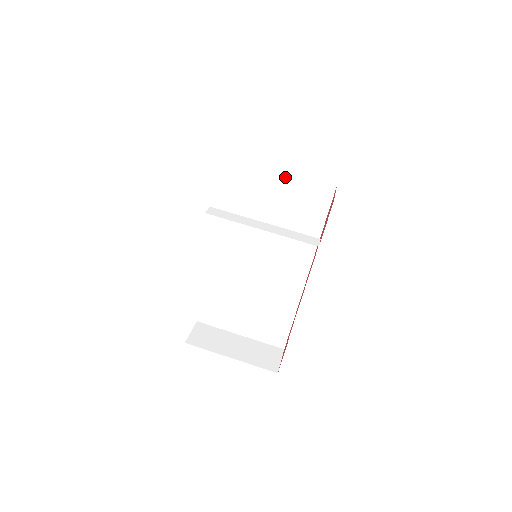
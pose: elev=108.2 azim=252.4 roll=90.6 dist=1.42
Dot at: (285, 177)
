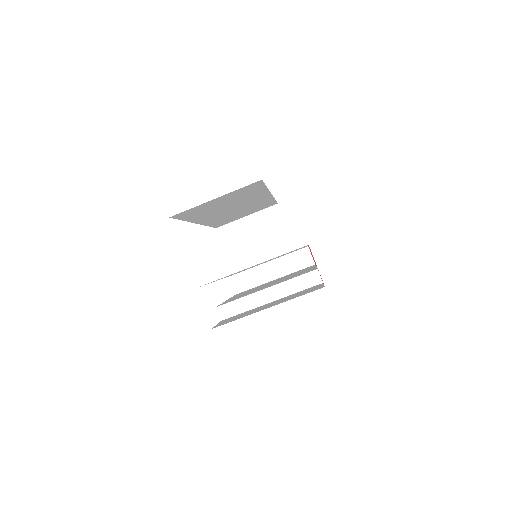
Dot at: occluded
